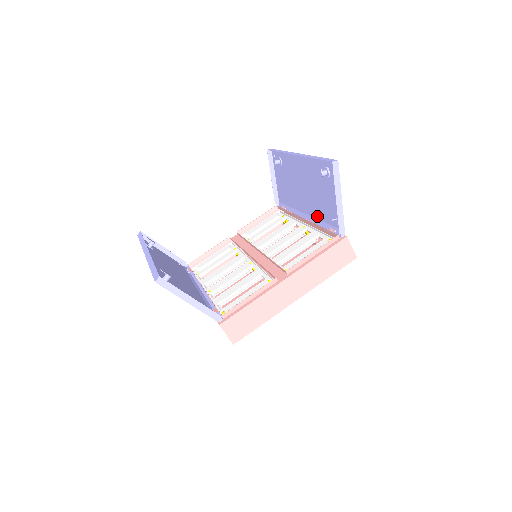
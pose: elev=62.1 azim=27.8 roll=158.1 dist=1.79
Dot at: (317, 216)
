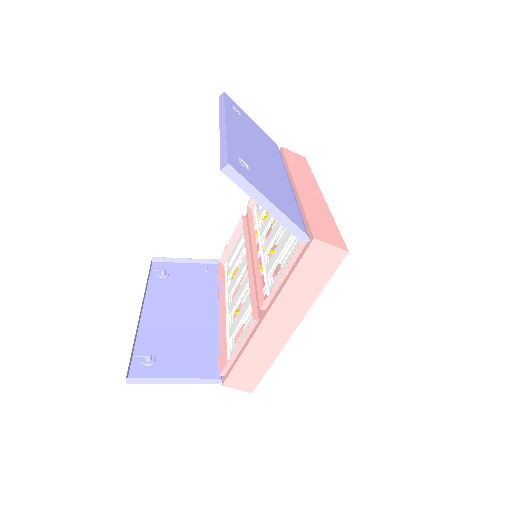
Dot at: (289, 192)
